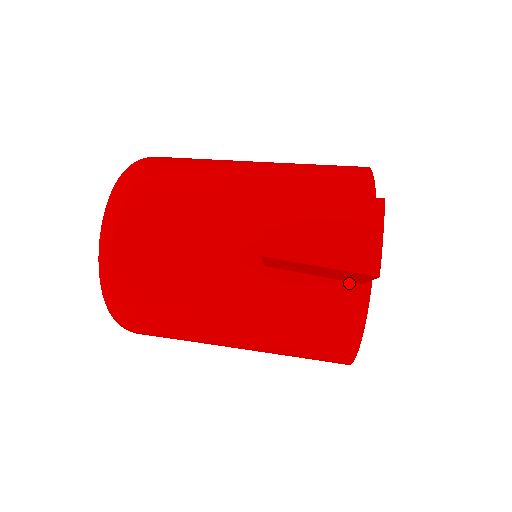
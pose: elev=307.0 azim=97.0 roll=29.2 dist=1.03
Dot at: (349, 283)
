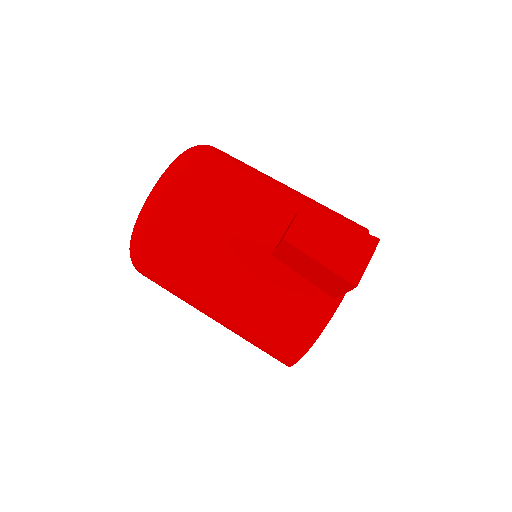
Dot at: (326, 294)
